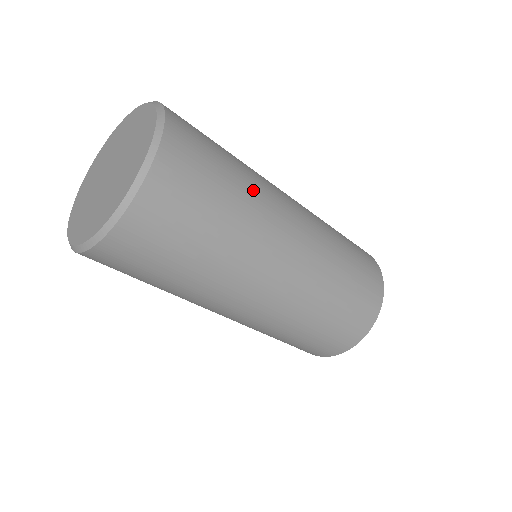
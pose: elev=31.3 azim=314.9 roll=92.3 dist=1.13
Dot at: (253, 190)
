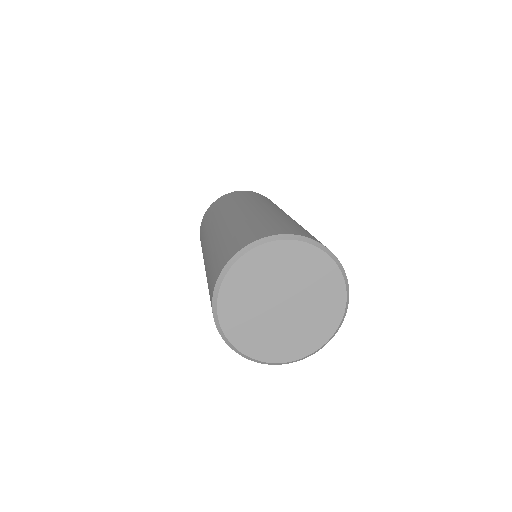
Dot at: occluded
